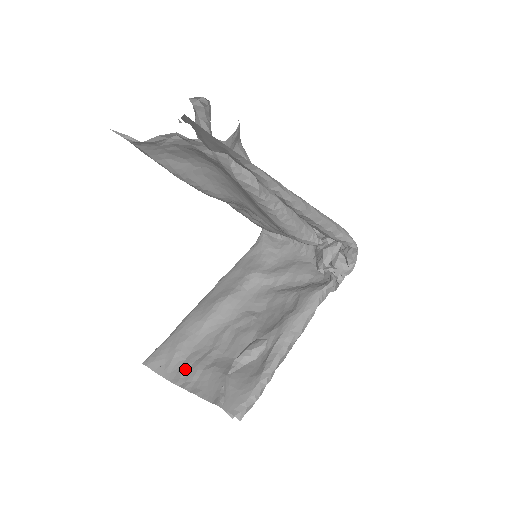
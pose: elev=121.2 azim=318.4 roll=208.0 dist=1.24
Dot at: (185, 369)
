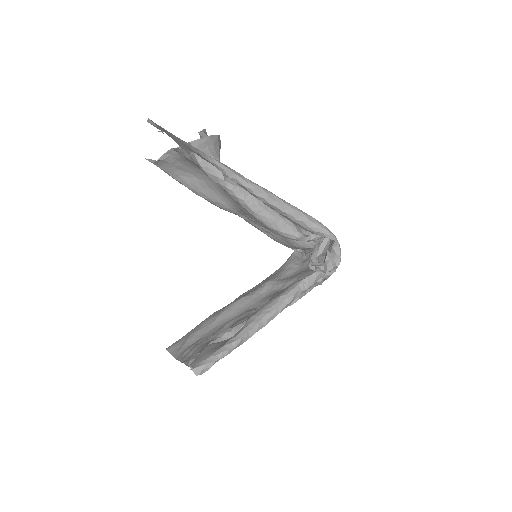
Dot at: (188, 349)
